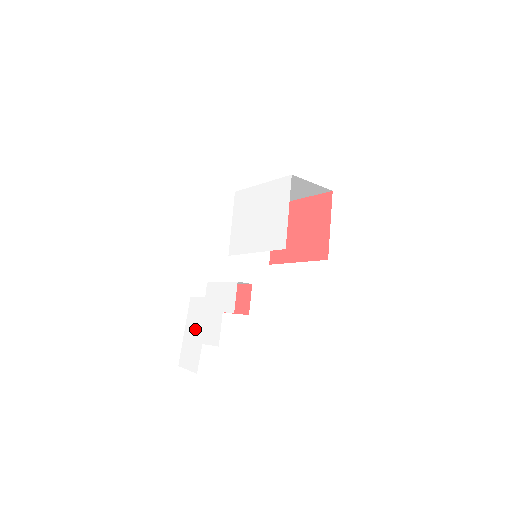
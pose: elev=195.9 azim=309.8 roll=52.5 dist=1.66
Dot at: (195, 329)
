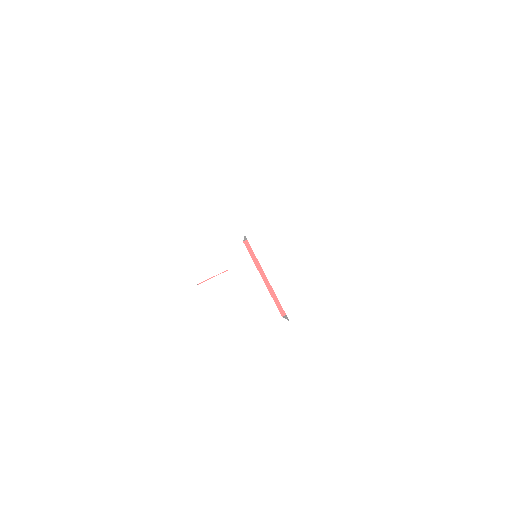
Dot at: (142, 227)
